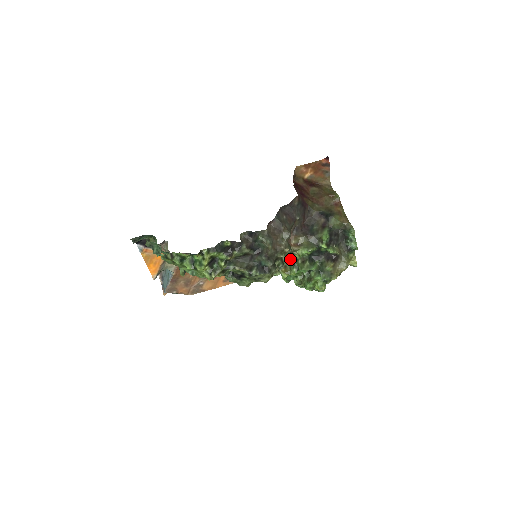
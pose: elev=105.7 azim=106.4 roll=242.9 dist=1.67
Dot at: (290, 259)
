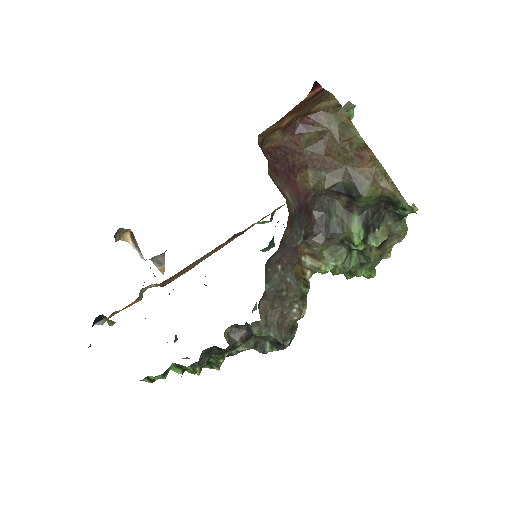
Dot at: occluded
